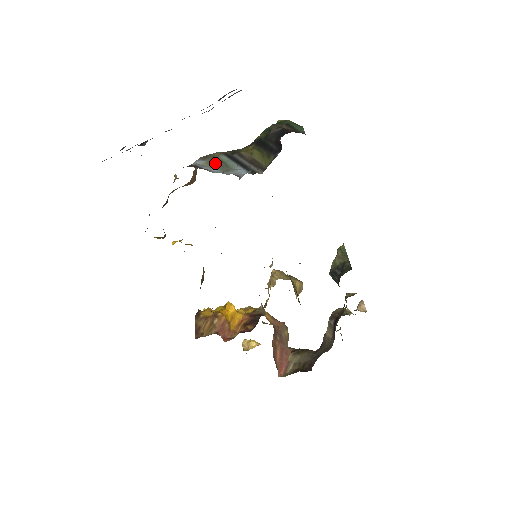
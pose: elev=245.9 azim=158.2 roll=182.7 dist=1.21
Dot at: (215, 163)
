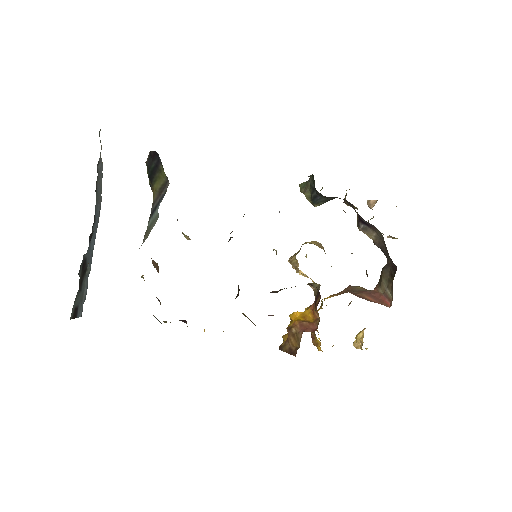
Dot at: (149, 231)
